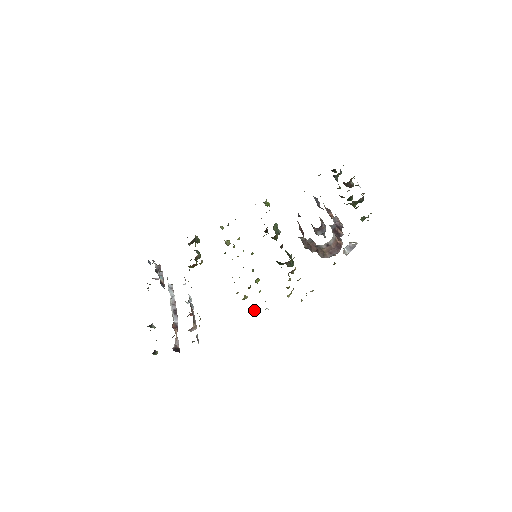
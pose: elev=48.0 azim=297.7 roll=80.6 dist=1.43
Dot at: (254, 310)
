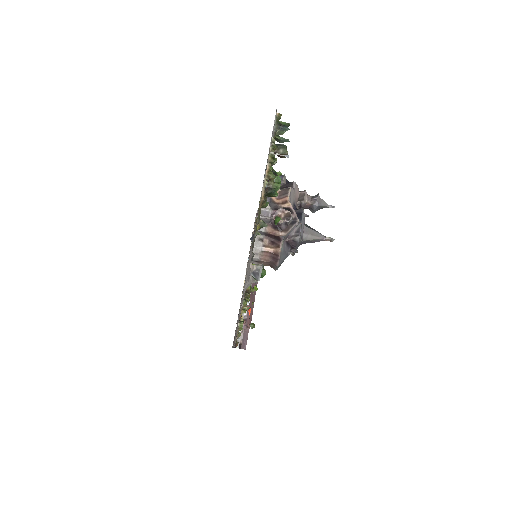
Dot at: occluded
